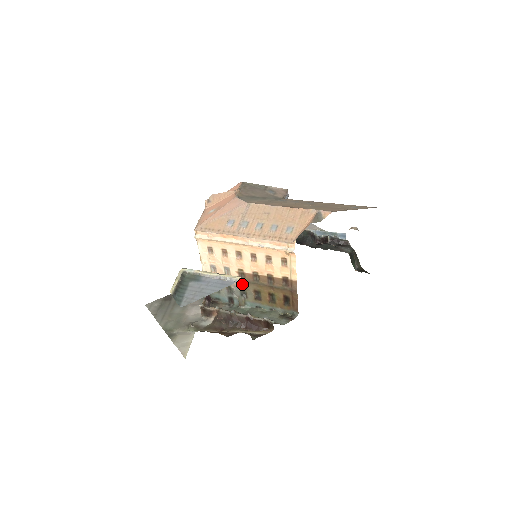
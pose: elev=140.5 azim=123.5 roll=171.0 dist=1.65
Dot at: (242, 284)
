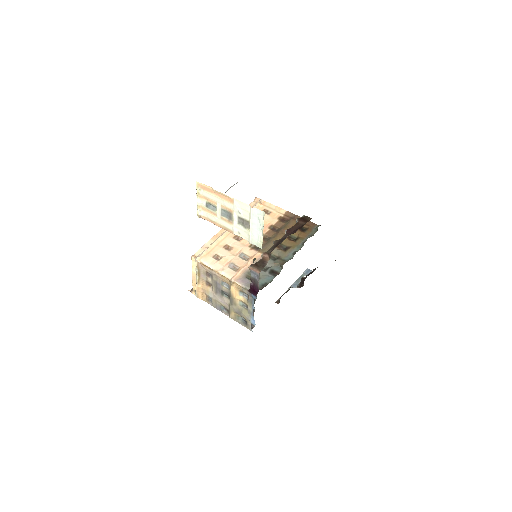
Dot at: occluded
